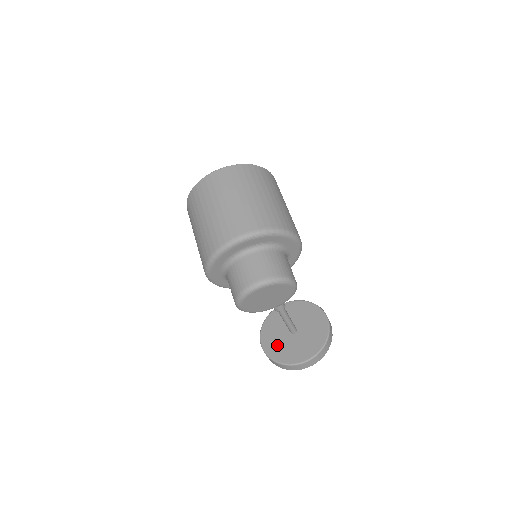
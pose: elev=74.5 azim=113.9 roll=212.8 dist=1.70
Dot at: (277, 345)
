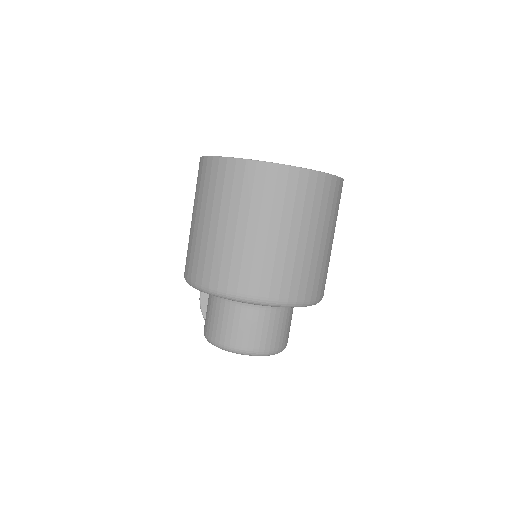
Dot at: occluded
